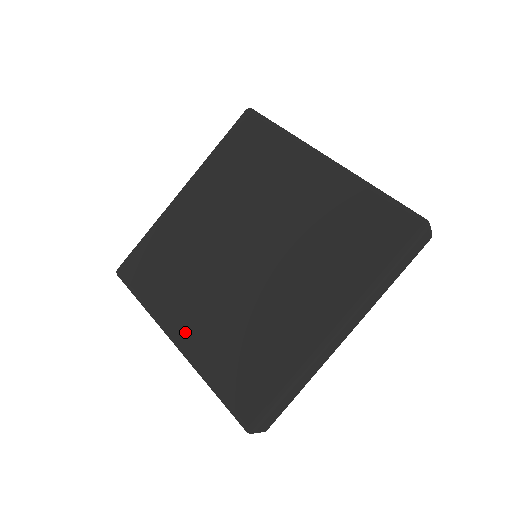
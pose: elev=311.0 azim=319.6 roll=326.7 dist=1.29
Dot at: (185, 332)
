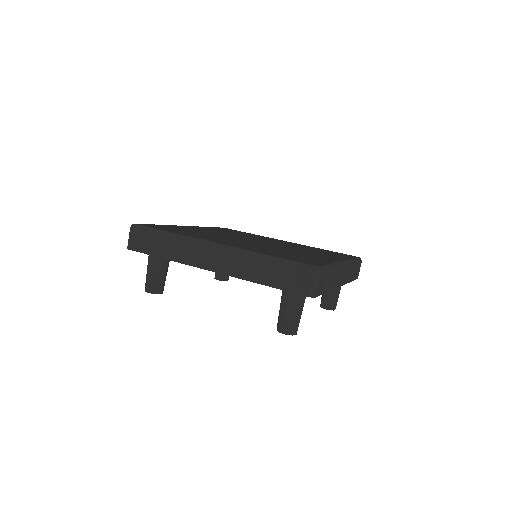
Dot at: (227, 243)
